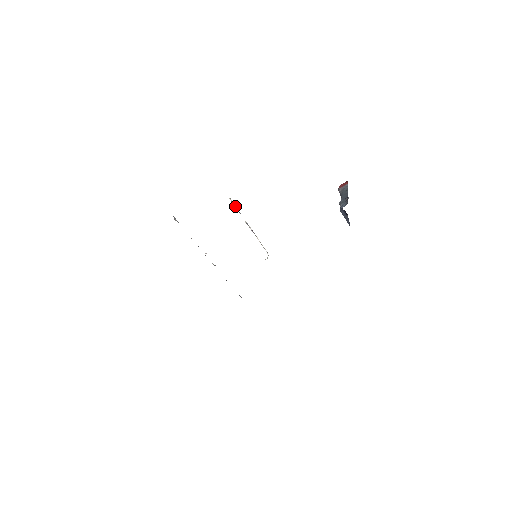
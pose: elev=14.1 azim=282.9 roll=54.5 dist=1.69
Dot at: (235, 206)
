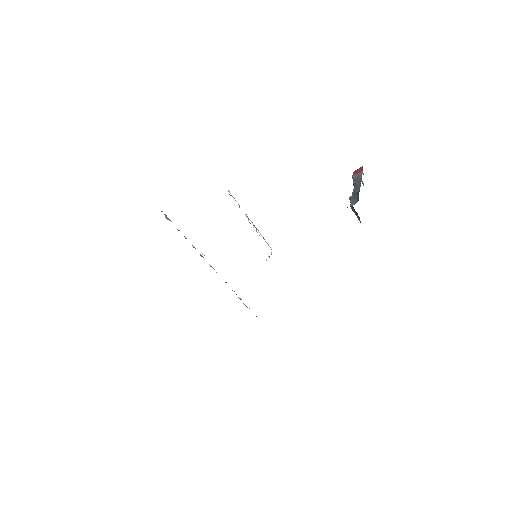
Dot at: occluded
